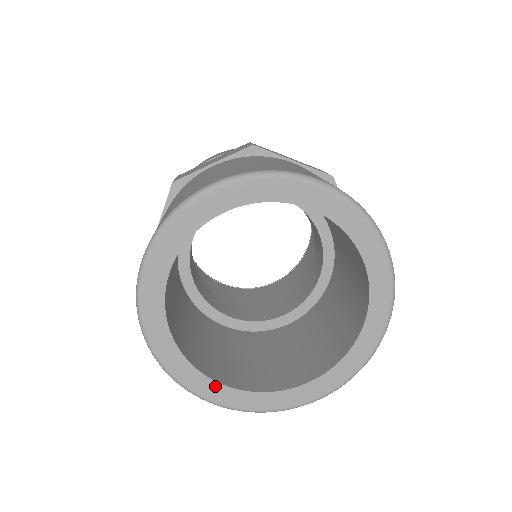
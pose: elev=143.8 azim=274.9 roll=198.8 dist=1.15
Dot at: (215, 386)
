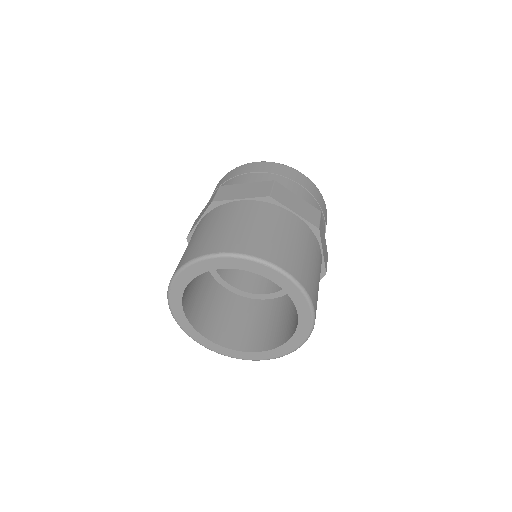
Dot at: (202, 337)
